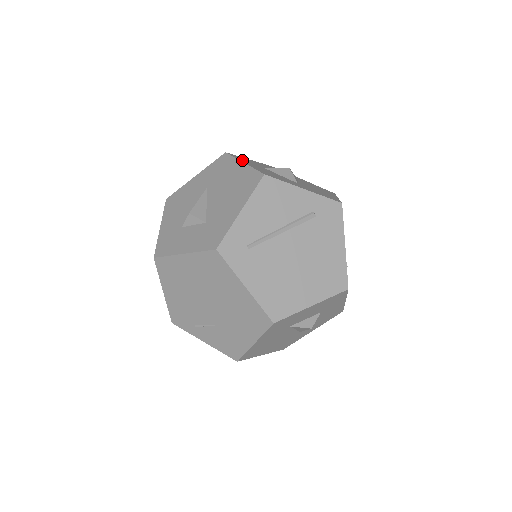
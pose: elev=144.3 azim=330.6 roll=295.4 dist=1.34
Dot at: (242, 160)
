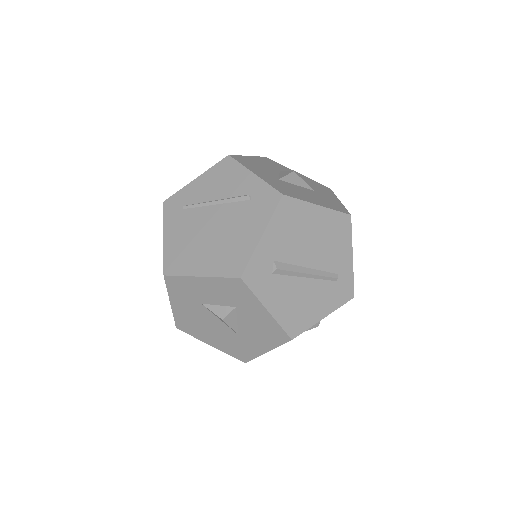
Dot at: (260, 159)
